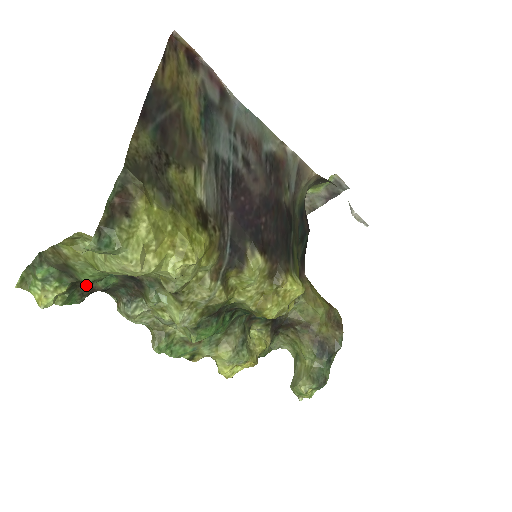
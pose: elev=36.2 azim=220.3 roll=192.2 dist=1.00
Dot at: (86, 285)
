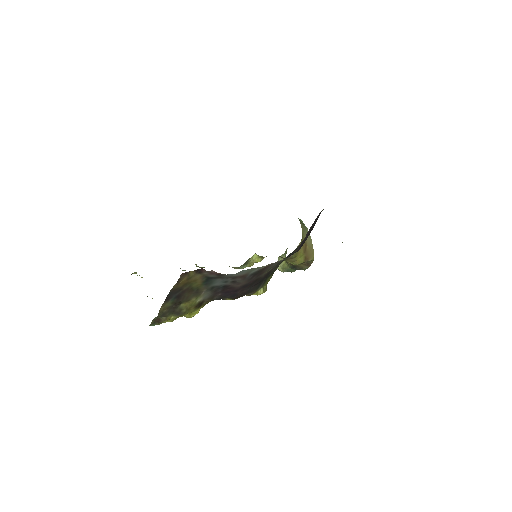
Dot at: occluded
